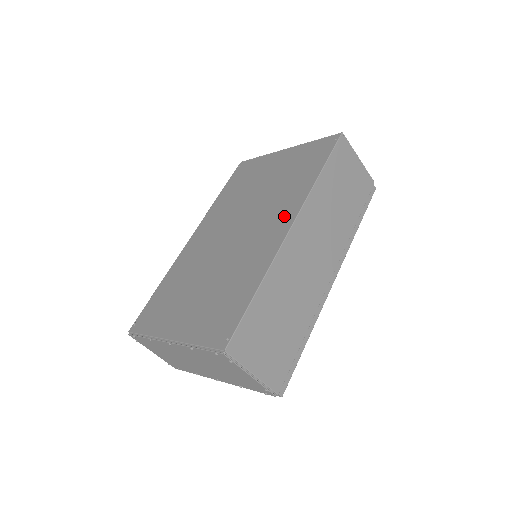
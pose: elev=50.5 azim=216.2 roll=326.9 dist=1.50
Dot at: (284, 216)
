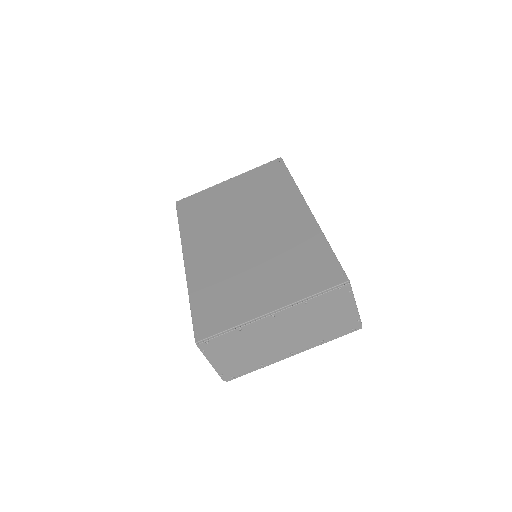
Dot at: (292, 206)
